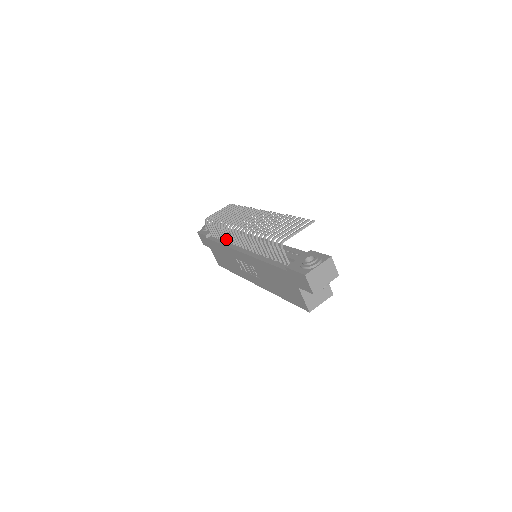
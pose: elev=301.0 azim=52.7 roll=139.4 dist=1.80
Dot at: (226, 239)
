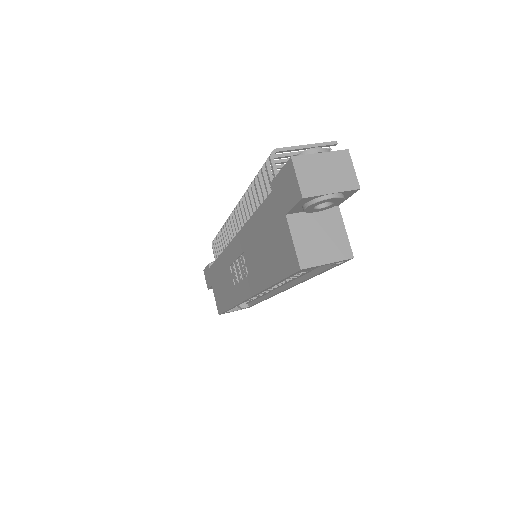
Dot at: occluded
